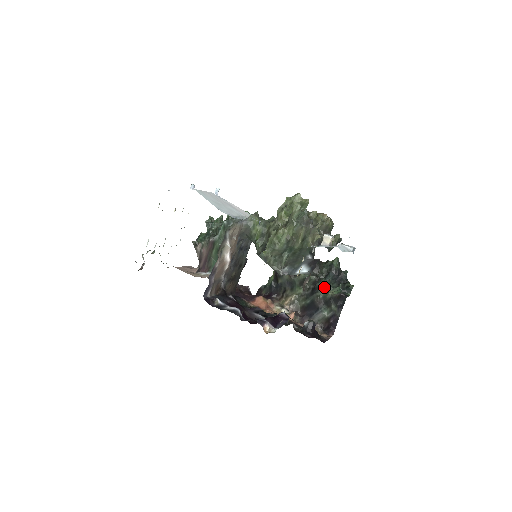
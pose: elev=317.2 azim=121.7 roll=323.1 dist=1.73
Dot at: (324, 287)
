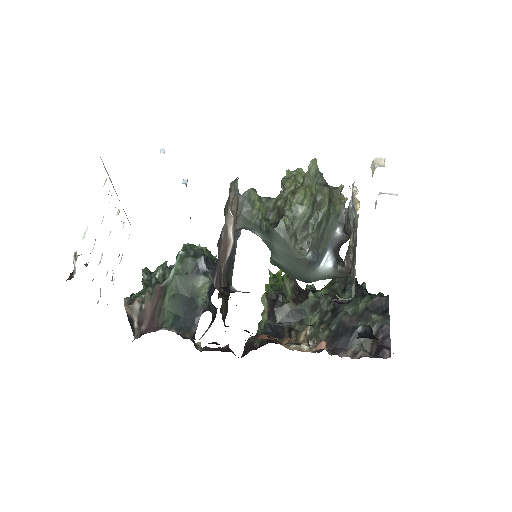
Dot at: occluded
